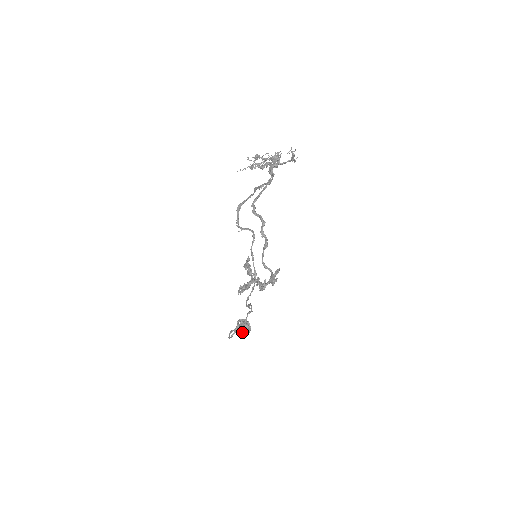
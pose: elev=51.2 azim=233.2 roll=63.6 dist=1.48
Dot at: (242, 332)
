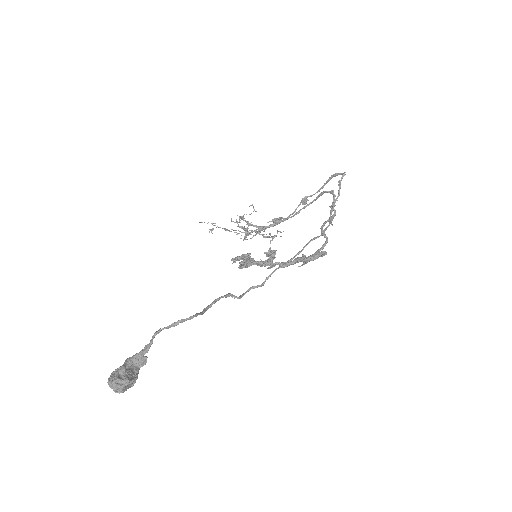
Dot at: (126, 374)
